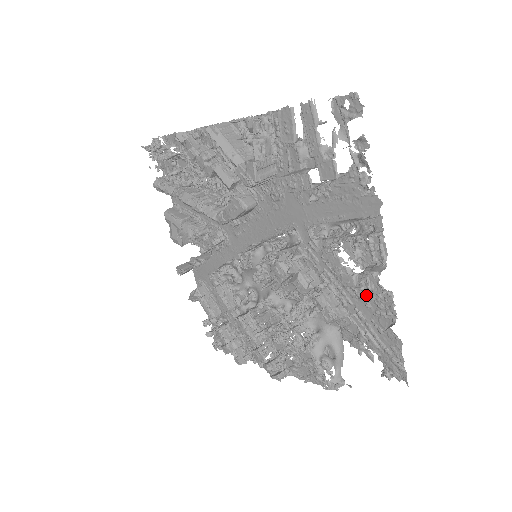
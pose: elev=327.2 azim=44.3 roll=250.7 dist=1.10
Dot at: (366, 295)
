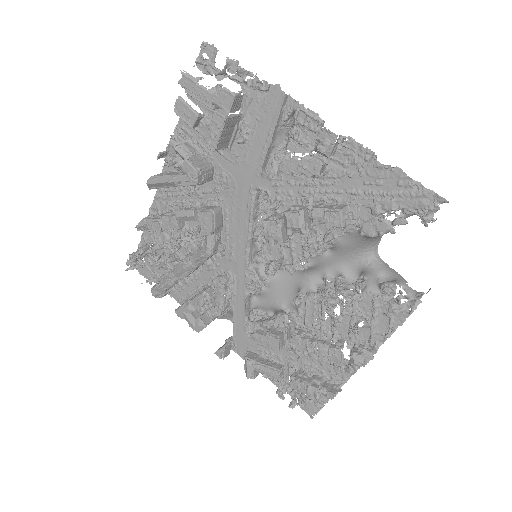
Dot at: (340, 168)
